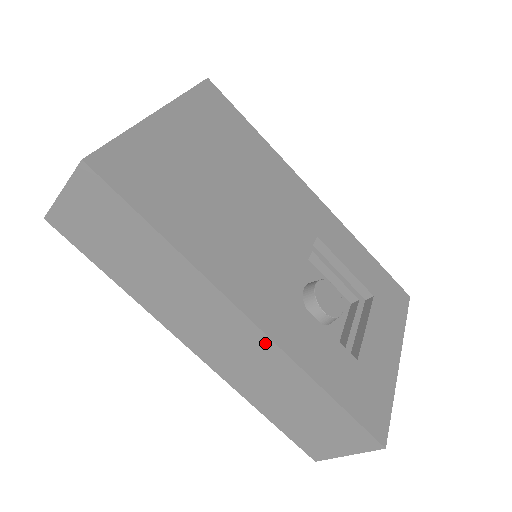
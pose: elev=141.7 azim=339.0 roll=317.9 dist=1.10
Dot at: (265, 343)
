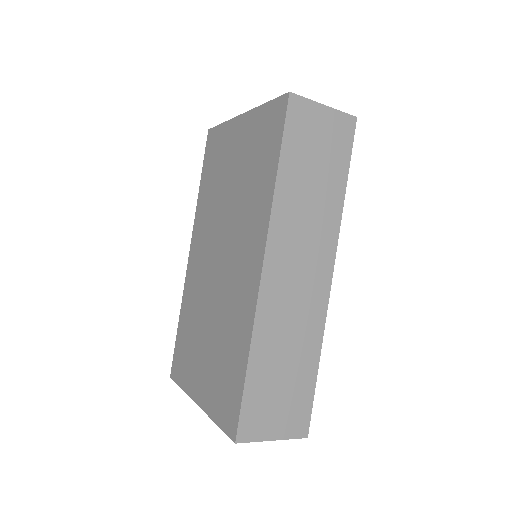
Dot at: (323, 301)
